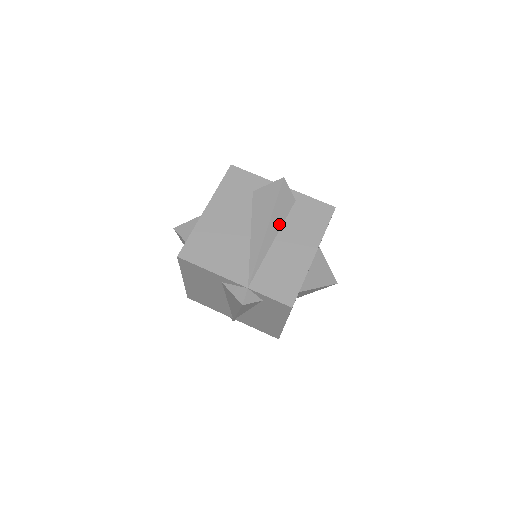
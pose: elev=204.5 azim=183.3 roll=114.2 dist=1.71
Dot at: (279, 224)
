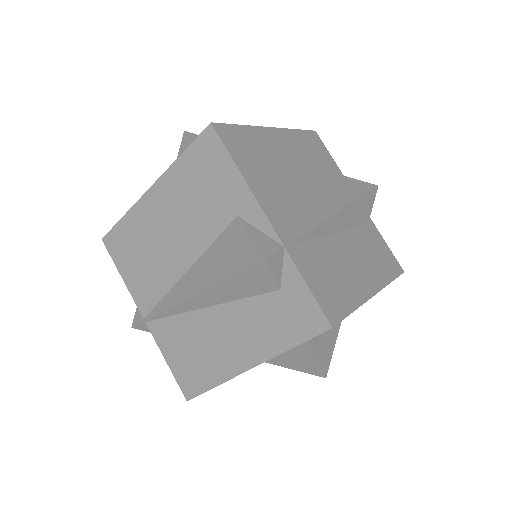
Dot at: (348, 224)
